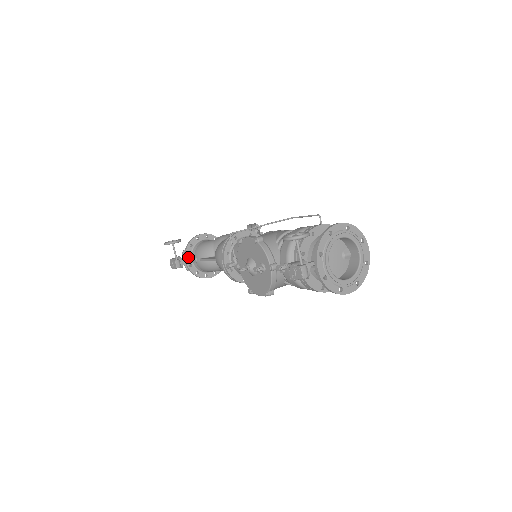
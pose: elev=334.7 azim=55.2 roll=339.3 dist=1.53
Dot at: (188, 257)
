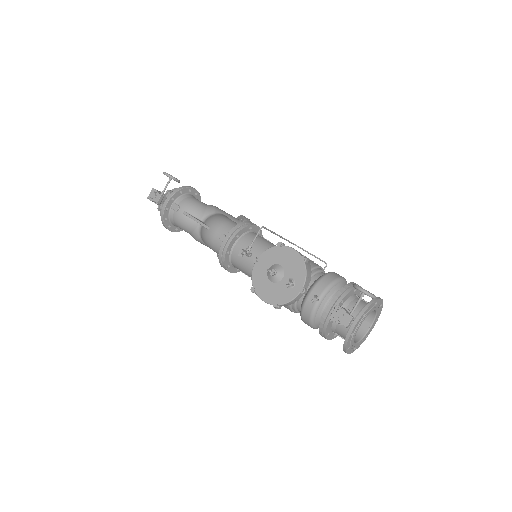
Dot at: (171, 200)
